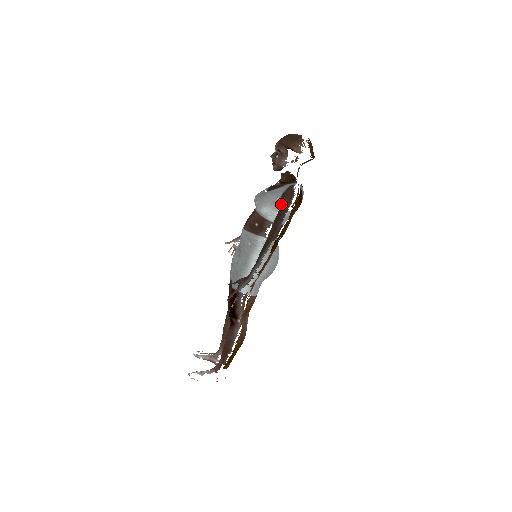
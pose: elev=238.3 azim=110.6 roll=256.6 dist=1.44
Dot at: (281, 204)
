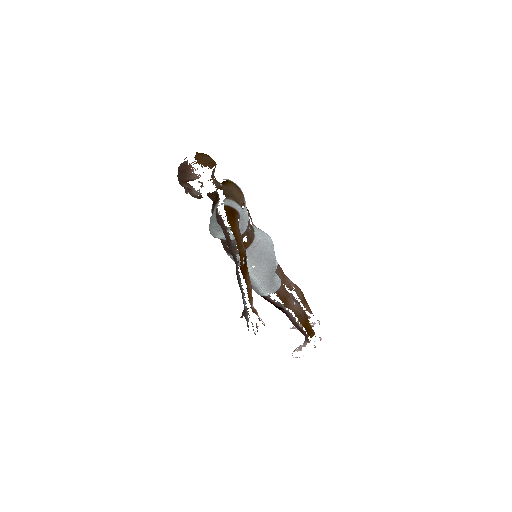
Dot at: occluded
